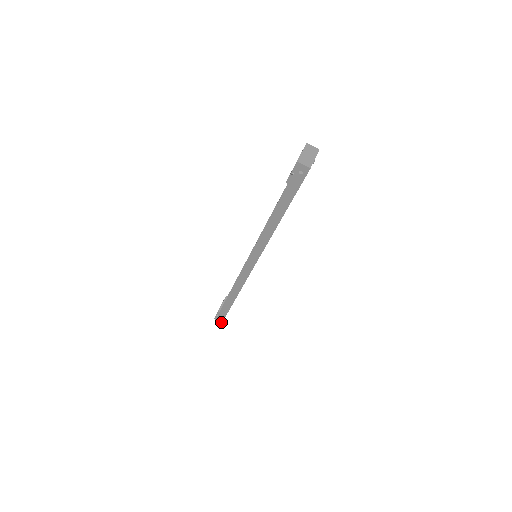
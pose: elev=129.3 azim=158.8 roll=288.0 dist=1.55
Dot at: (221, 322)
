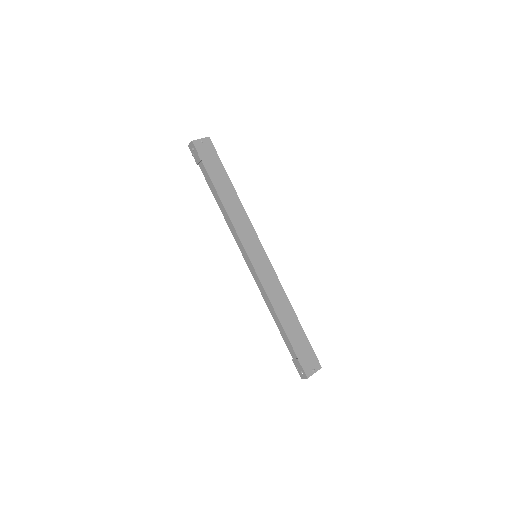
Dot at: (306, 378)
